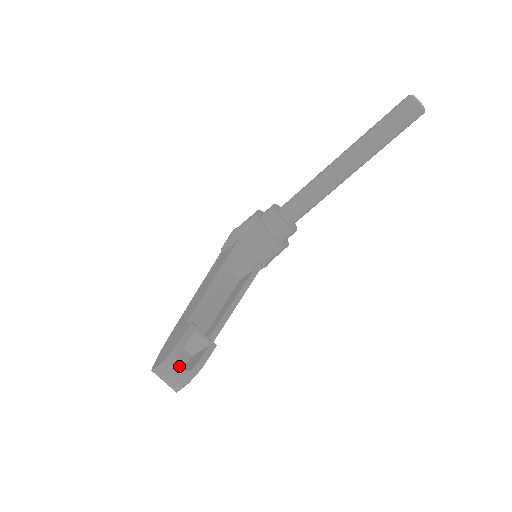
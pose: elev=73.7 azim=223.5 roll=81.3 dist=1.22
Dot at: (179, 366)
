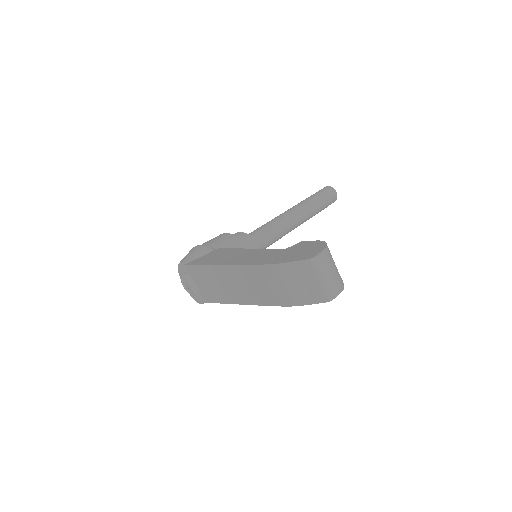
Dot at: (334, 263)
